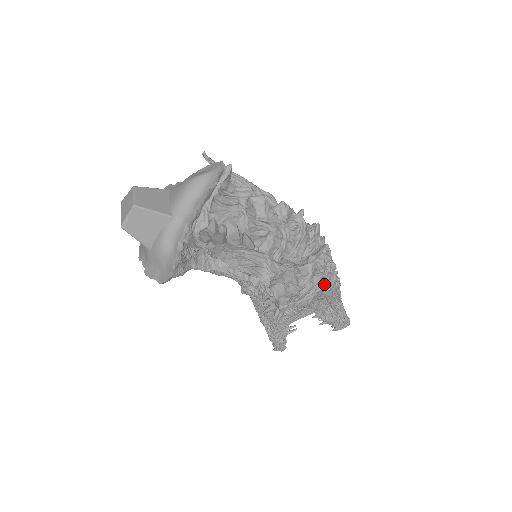
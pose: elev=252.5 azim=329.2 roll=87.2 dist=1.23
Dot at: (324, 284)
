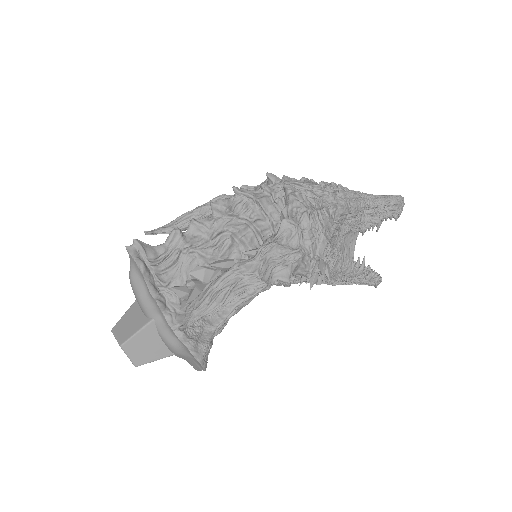
Dot at: (320, 215)
